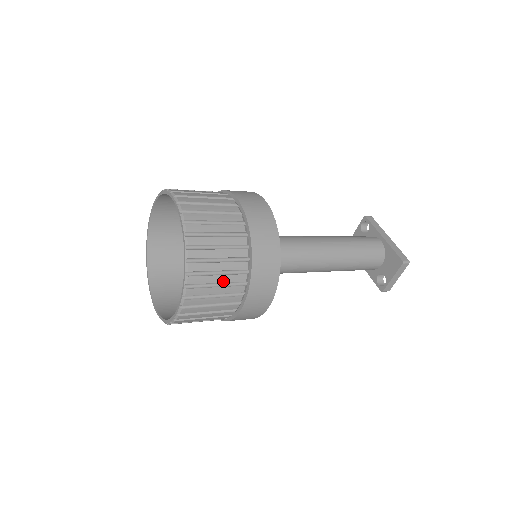
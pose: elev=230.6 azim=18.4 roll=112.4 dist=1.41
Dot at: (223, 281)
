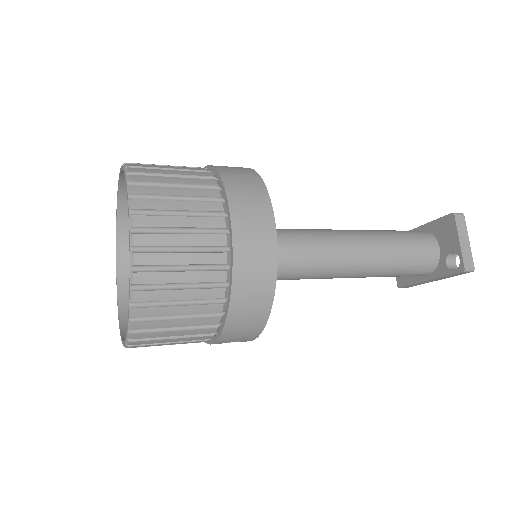
Dot at: (186, 194)
